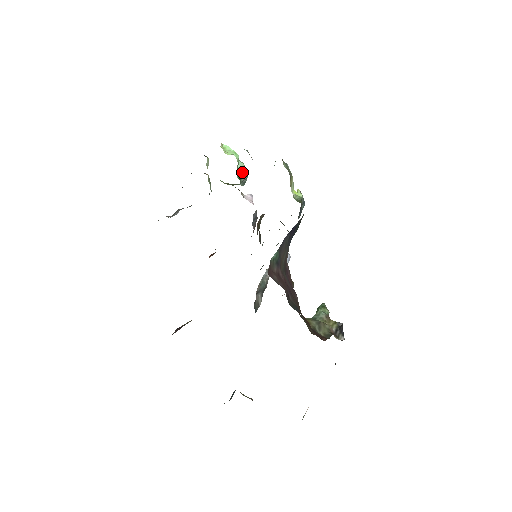
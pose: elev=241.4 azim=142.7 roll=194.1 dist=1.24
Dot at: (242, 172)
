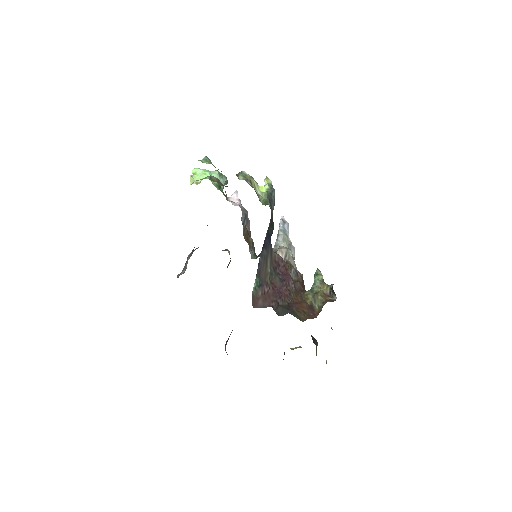
Dot at: occluded
